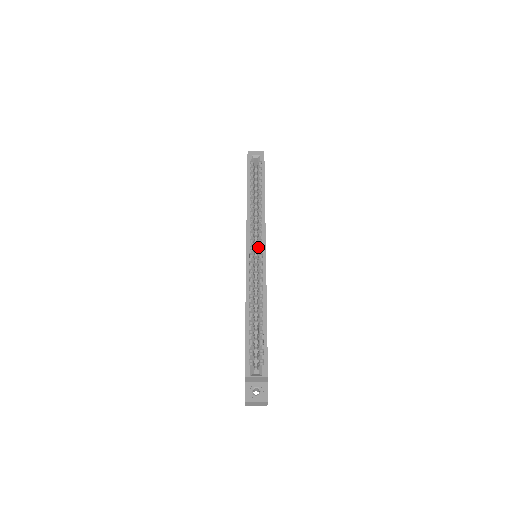
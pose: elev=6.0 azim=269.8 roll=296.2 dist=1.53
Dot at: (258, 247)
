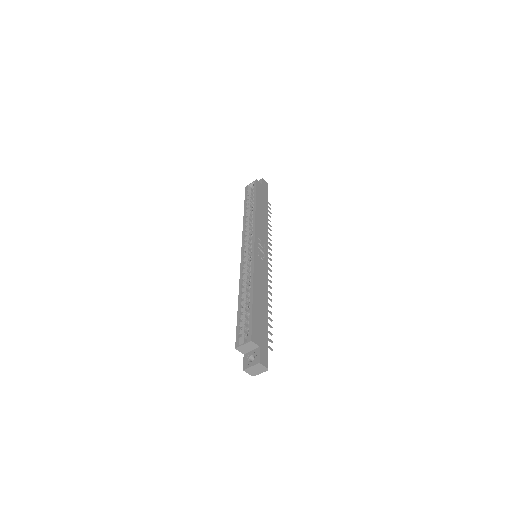
Dot at: (251, 247)
